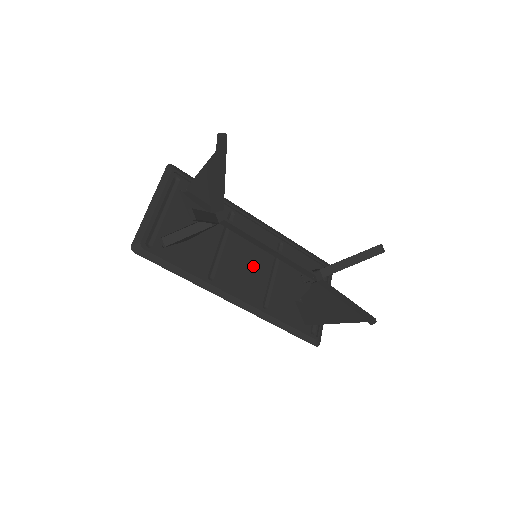
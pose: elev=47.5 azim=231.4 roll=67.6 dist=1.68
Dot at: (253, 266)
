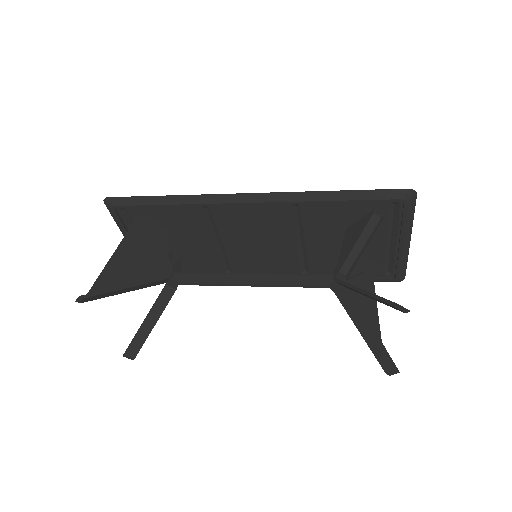
Dot at: (268, 246)
